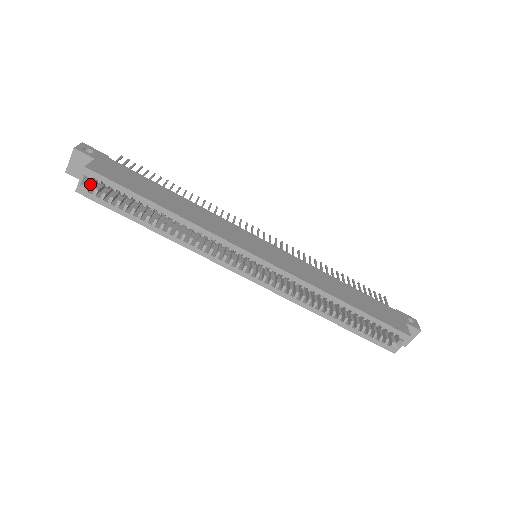
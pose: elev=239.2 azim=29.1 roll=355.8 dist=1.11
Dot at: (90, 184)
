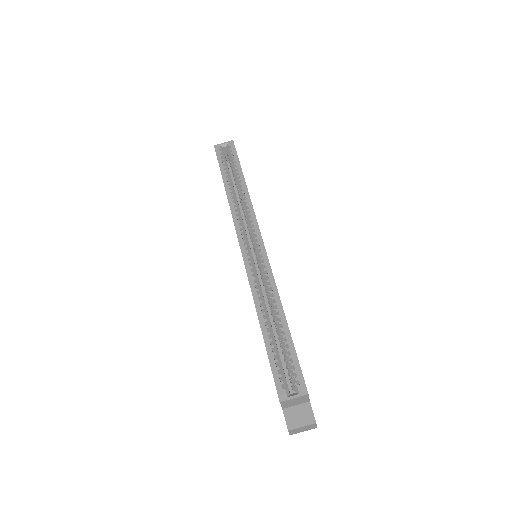
Dot at: (224, 150)
